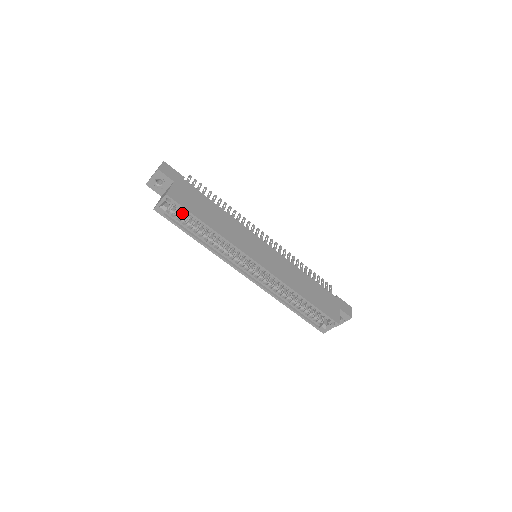
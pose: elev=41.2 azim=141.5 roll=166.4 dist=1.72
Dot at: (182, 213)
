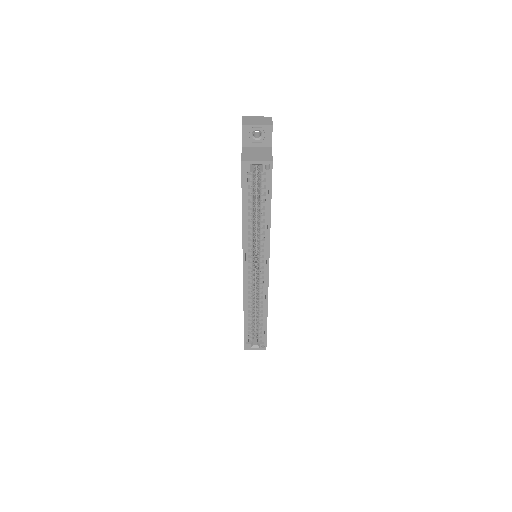
Dot at: (255, 182)
